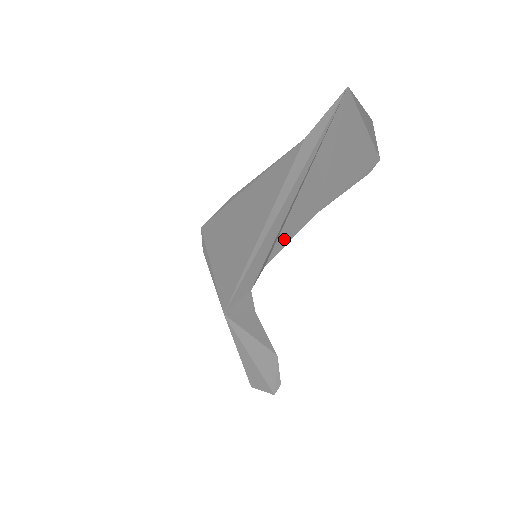
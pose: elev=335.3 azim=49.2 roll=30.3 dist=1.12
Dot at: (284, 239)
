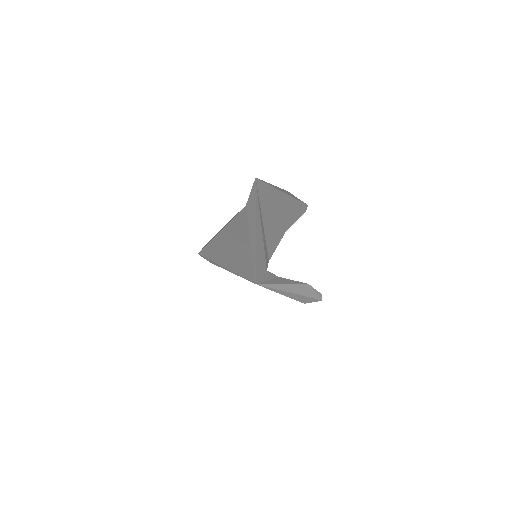
Dot at: (272, 248)
